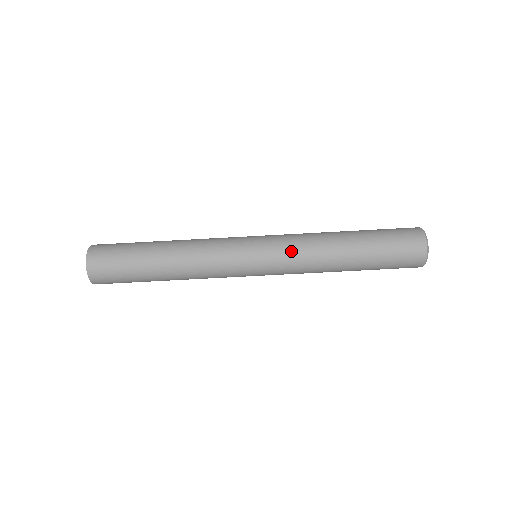
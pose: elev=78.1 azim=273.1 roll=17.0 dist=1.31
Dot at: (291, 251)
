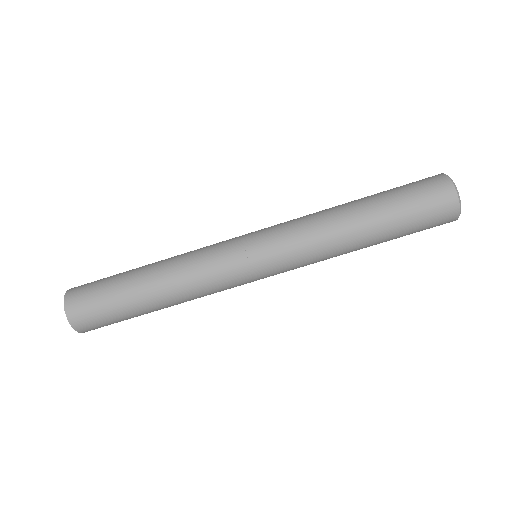
Dot at: (296, 248)
